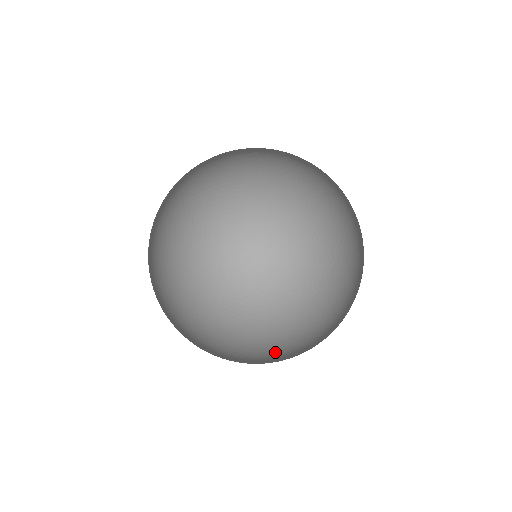
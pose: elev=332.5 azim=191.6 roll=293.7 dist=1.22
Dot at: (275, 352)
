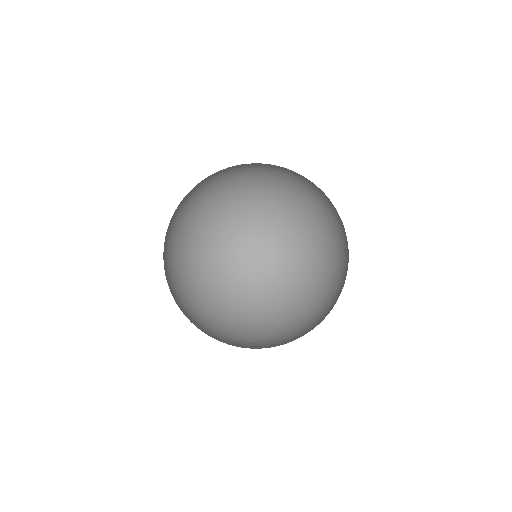
Dot at: occluded
